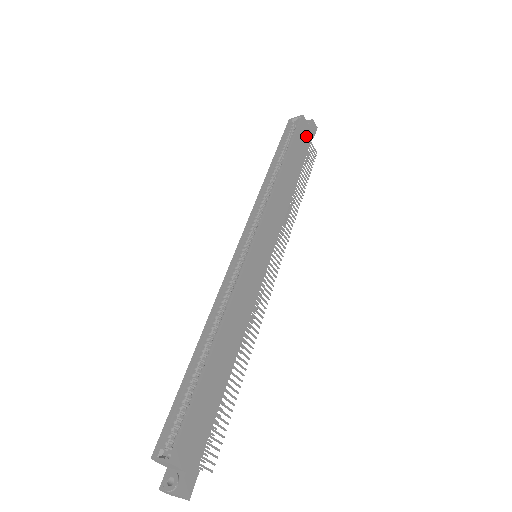
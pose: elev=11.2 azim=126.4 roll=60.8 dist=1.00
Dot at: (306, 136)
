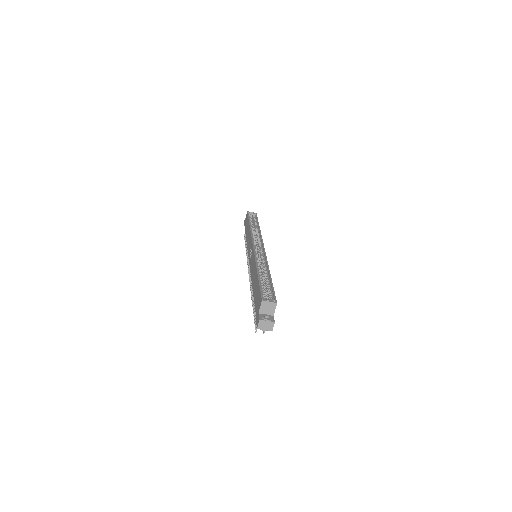
Dot at: occluded
